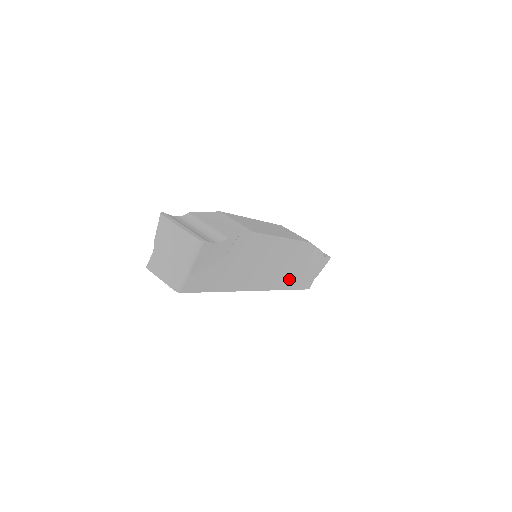
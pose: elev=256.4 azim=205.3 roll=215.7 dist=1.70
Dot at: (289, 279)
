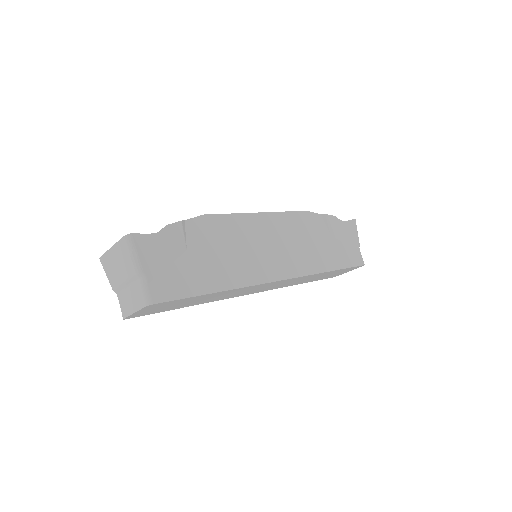
Dot at: (317, 259)
